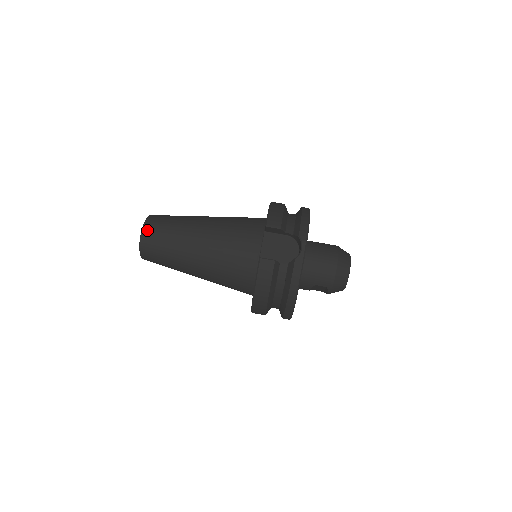
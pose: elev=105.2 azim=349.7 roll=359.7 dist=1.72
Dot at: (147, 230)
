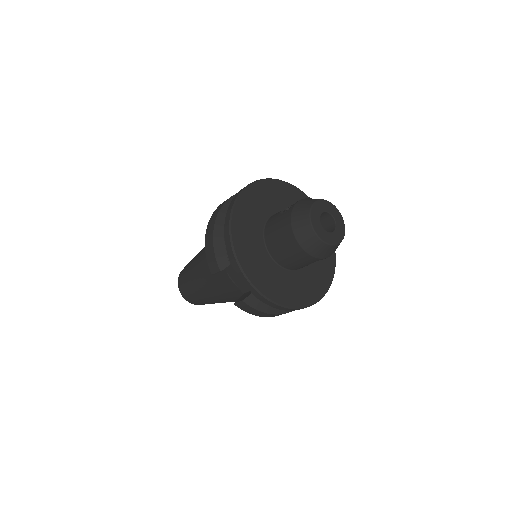
Dot at: (184, 296)
